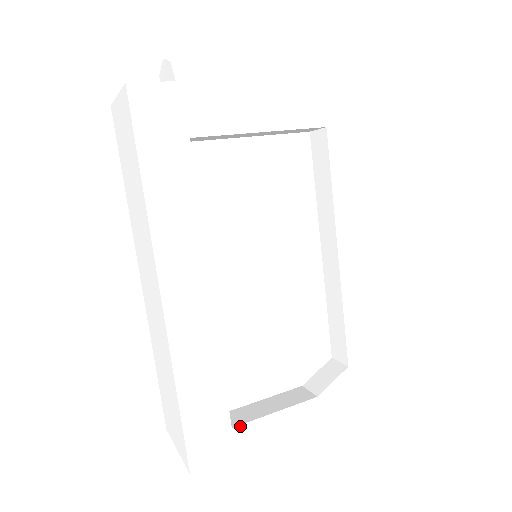
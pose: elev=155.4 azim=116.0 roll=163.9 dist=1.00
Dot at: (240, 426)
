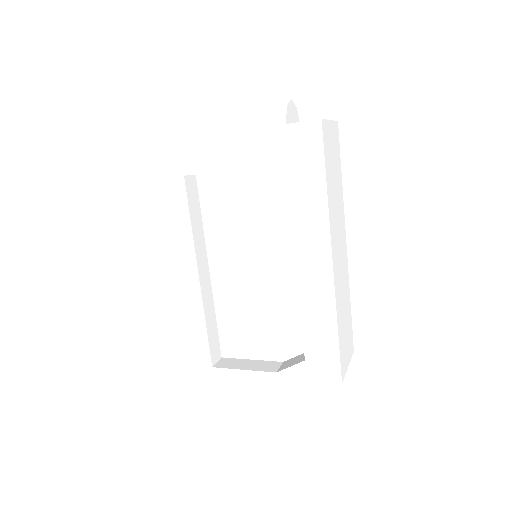
Dot at: (218, 368)
